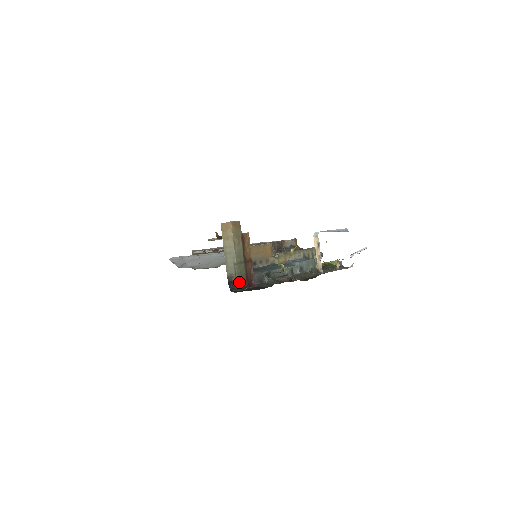
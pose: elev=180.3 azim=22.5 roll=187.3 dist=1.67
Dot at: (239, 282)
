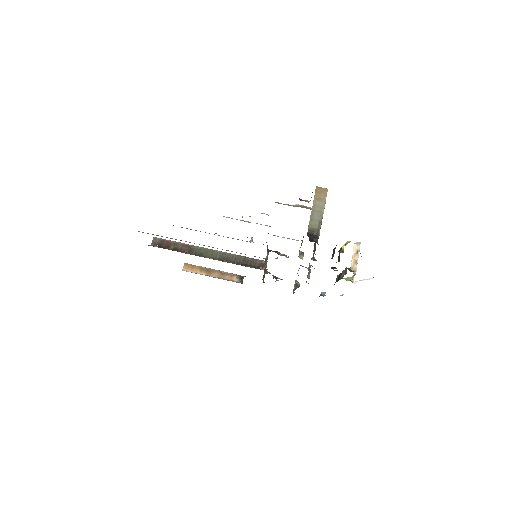
Dot at: (318, 238)
